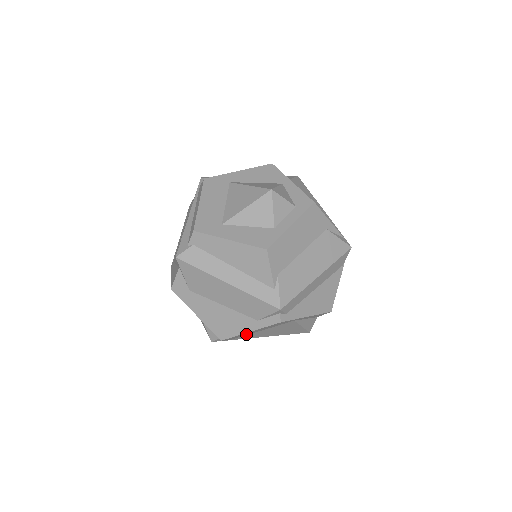
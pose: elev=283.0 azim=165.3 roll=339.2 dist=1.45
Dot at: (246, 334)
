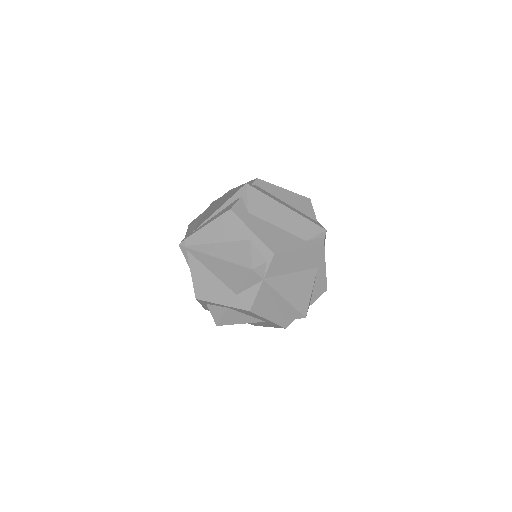
Dot at: (284, 268)
